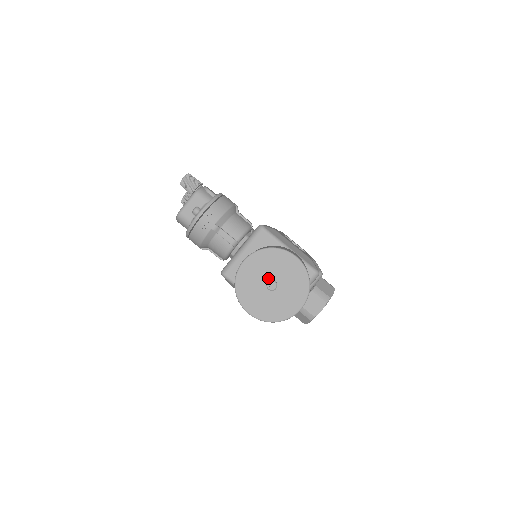
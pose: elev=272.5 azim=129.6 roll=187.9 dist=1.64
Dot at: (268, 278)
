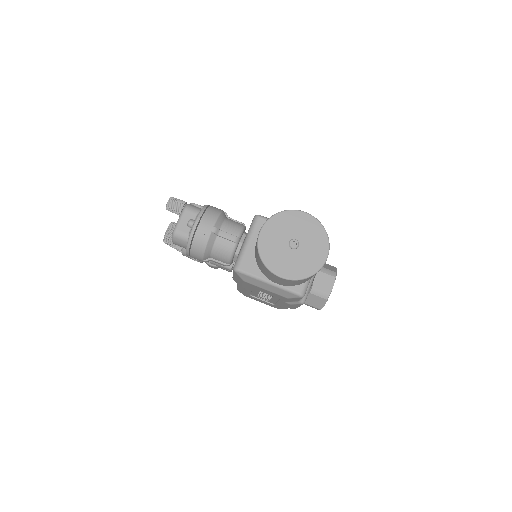
Dot at: (288, 239)
